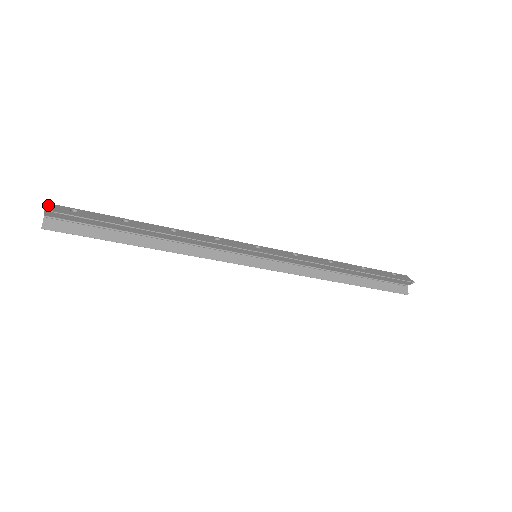
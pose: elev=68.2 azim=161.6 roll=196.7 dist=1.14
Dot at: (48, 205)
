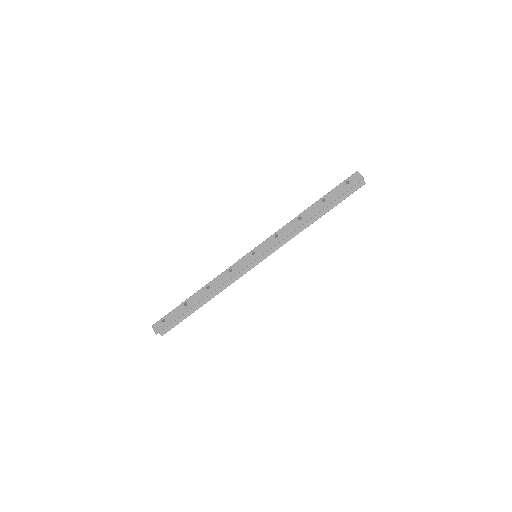
Dot at: (154, 328)
